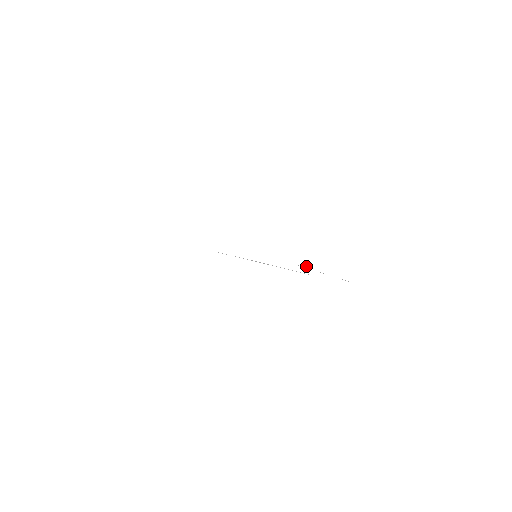
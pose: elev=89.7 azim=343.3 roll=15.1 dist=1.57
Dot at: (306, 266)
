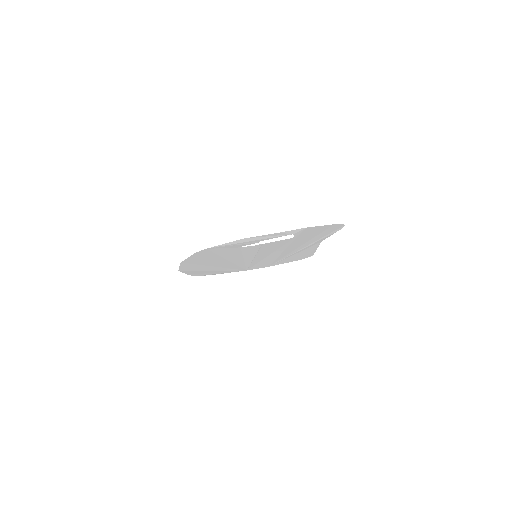
Dot at: occluded
